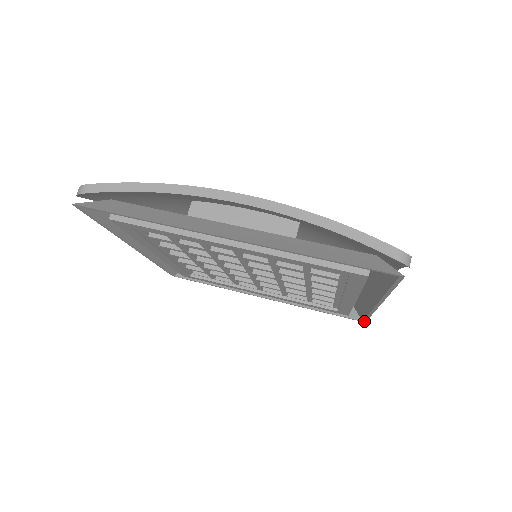
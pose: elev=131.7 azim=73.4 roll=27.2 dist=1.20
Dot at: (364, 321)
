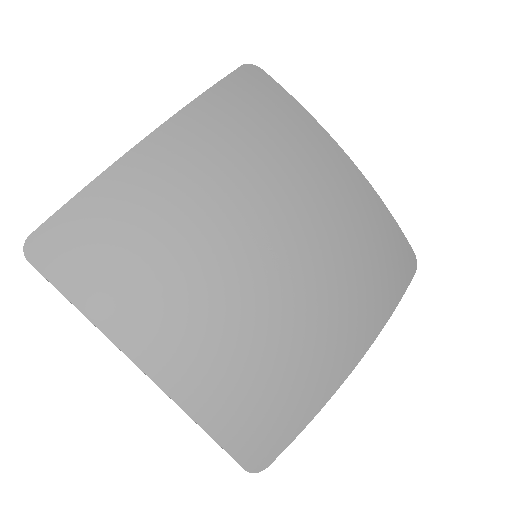
Dot at: occluded
